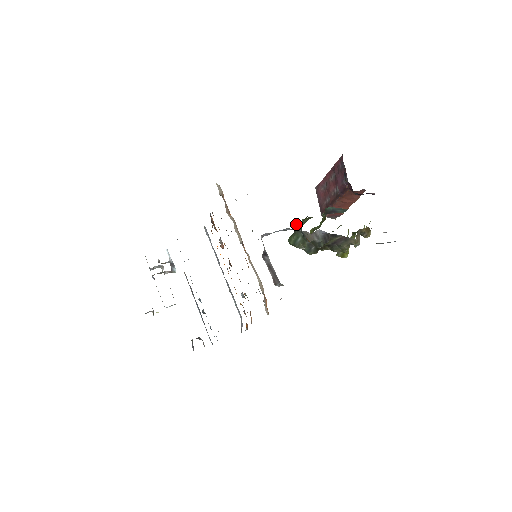
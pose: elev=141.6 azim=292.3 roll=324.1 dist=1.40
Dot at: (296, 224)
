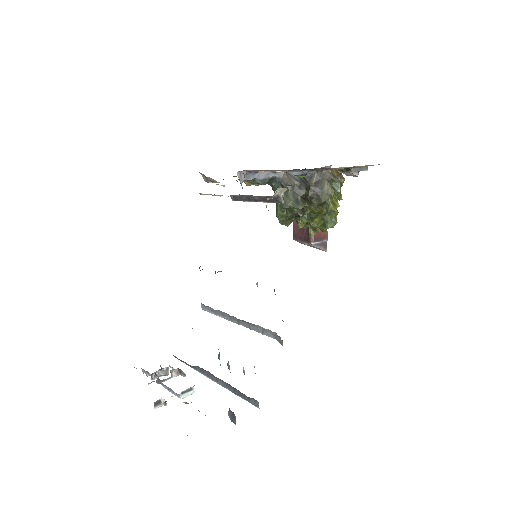
Dot at: occluded
